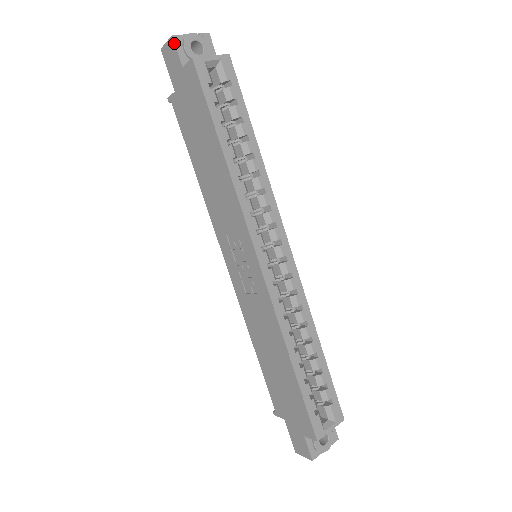
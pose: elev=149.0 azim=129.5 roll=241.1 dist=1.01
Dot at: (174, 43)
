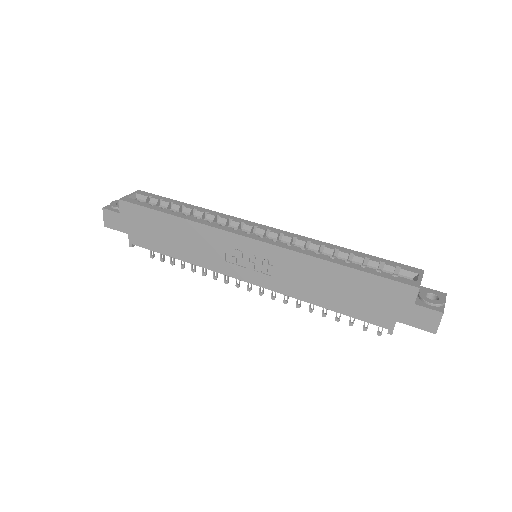
Dot at: (106, 210)
